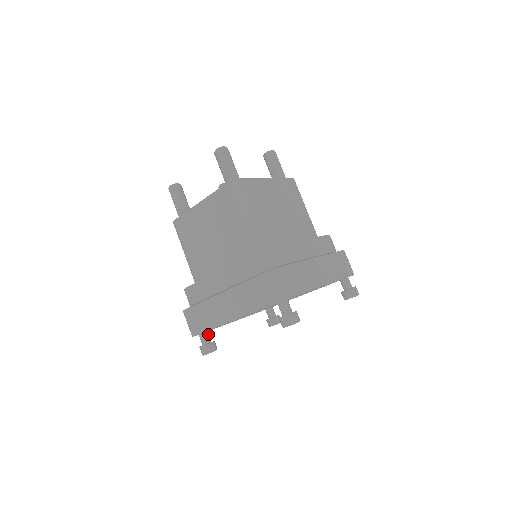
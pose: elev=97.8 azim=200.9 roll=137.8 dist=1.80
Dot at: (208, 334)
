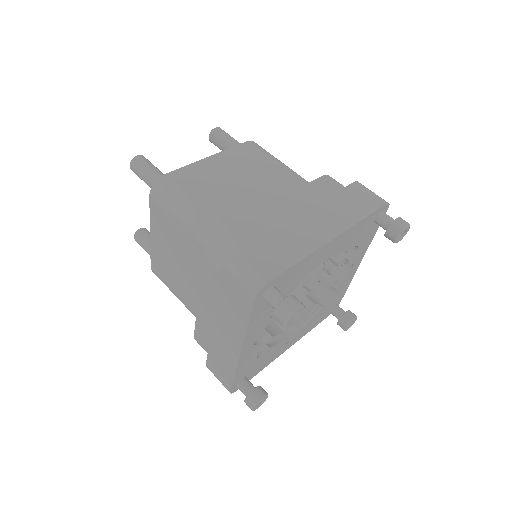
Dot at: occluded
